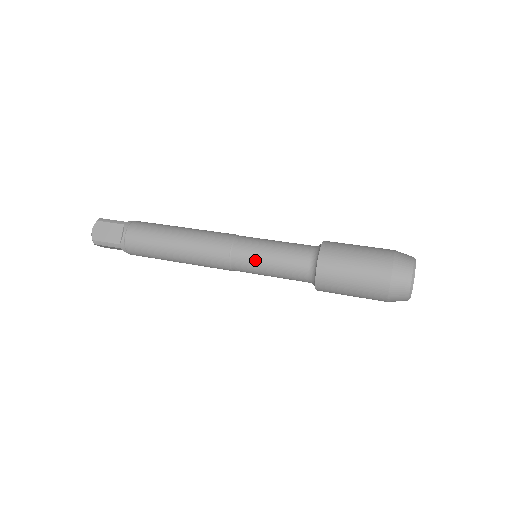
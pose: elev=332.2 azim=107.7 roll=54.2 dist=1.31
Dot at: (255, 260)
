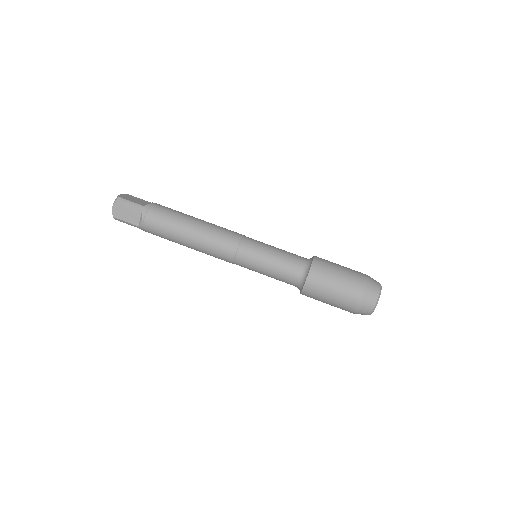
Dot at: (255, 266)
